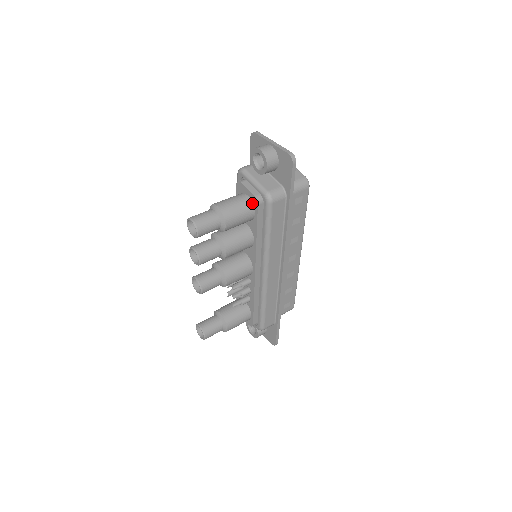
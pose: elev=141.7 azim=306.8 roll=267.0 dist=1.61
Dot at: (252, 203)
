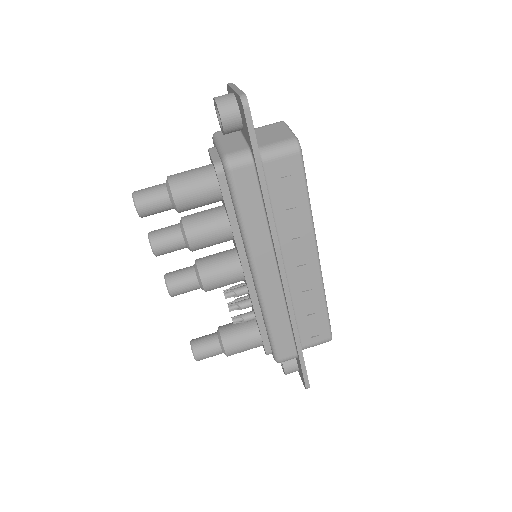
Dot at: (215, 174)
